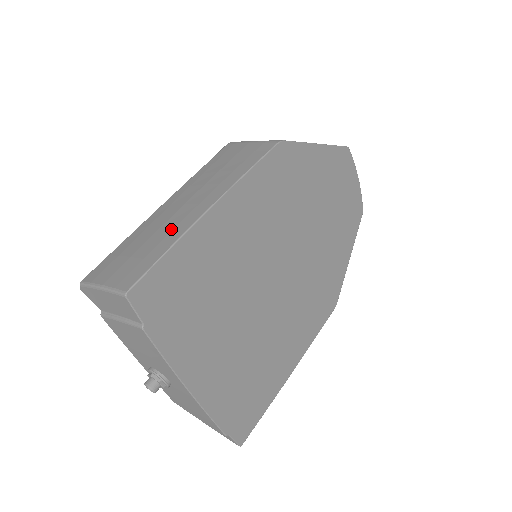
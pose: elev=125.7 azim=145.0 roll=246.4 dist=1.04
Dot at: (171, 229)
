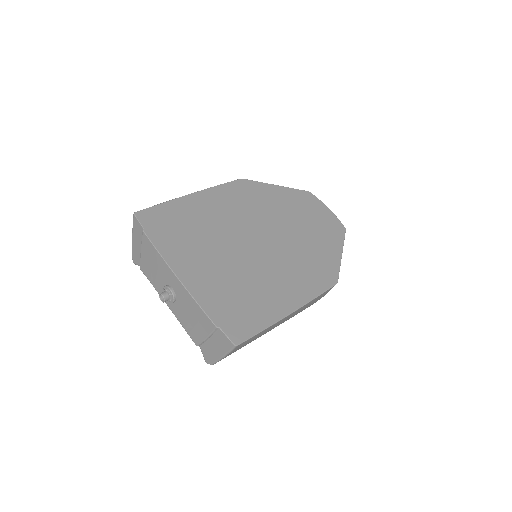
Dot at: occluded
